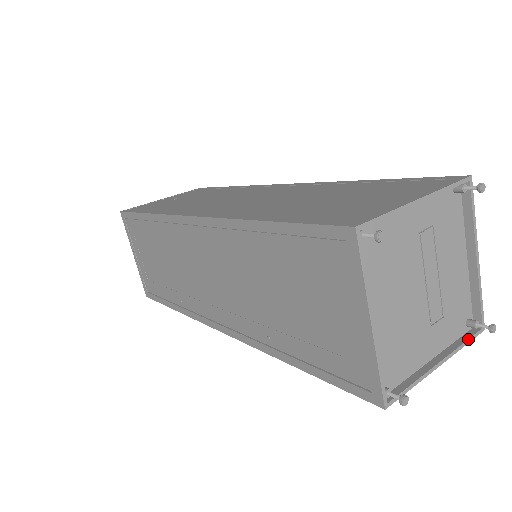
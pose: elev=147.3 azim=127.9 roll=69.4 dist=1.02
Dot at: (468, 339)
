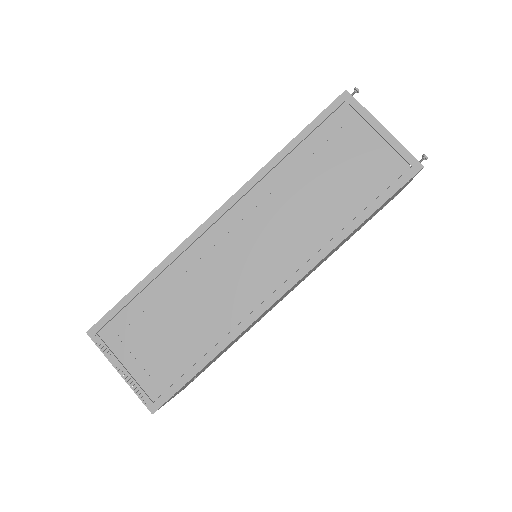
Dot at: occluded
